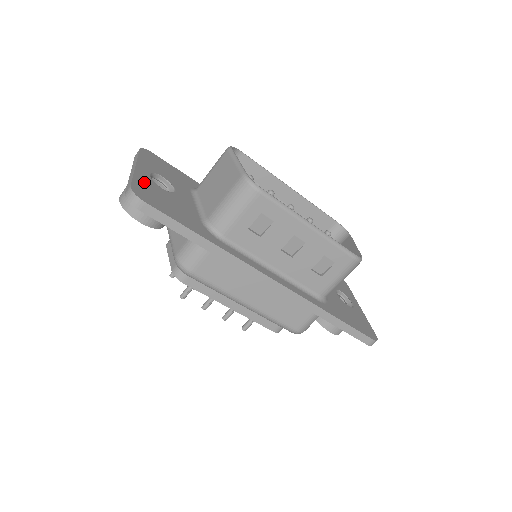
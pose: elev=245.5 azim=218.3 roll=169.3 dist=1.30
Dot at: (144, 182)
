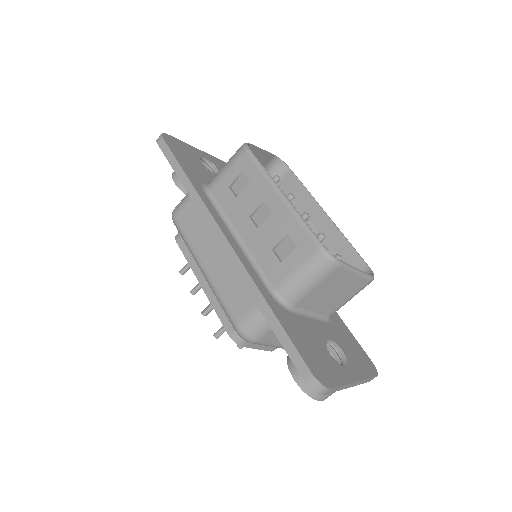
Dot at: (187, 148)
